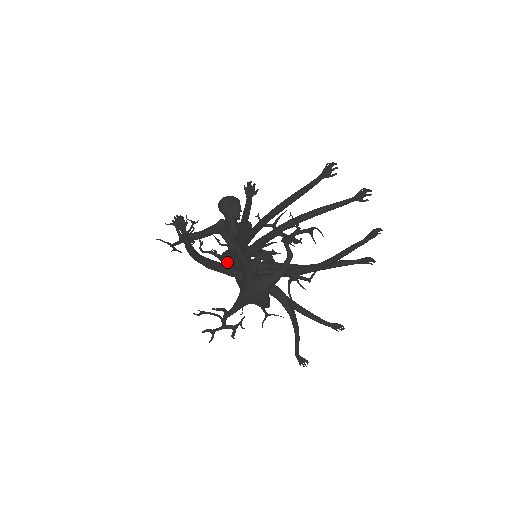
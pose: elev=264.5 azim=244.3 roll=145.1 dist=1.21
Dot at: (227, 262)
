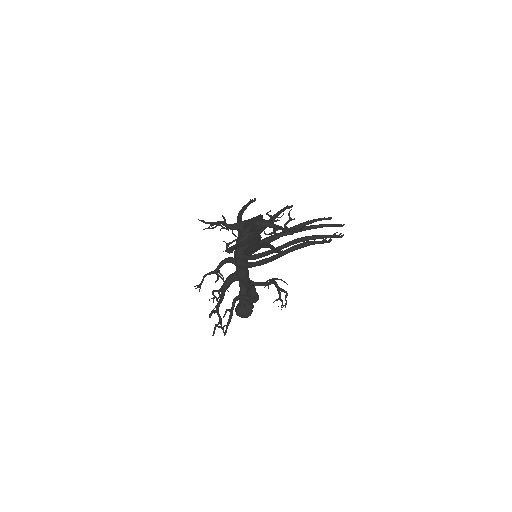
Dot at: (223, 291)
